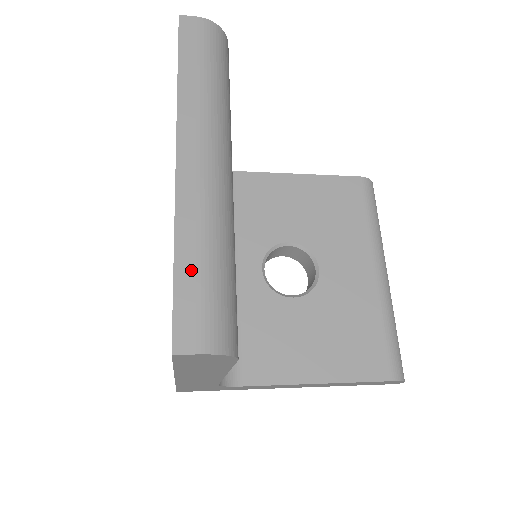
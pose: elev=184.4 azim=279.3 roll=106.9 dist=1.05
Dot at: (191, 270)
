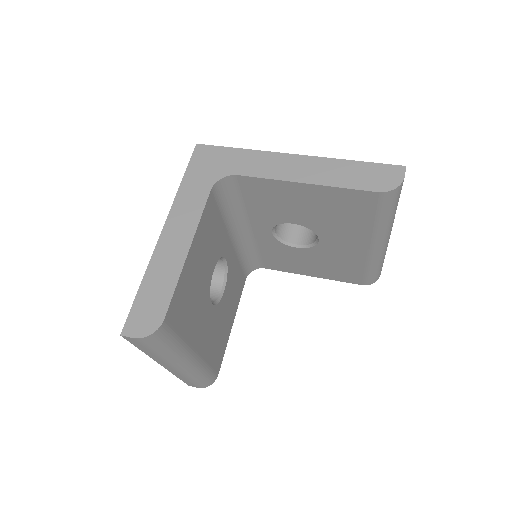
Dot at: (186, 380)
